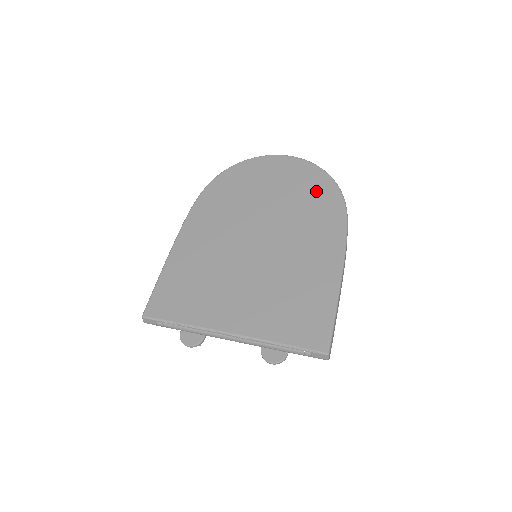
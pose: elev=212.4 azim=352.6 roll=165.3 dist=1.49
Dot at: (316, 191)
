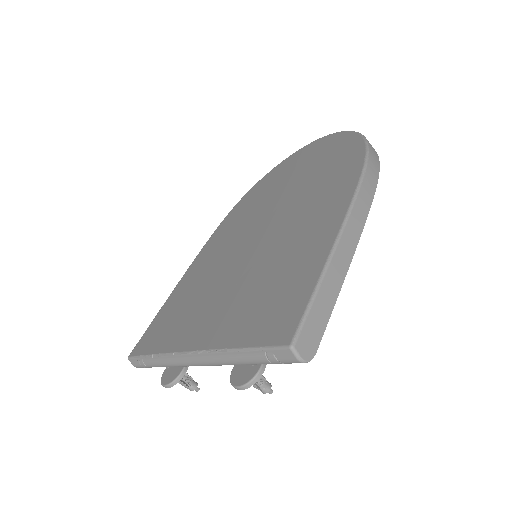
Dot at: (335, 155)
